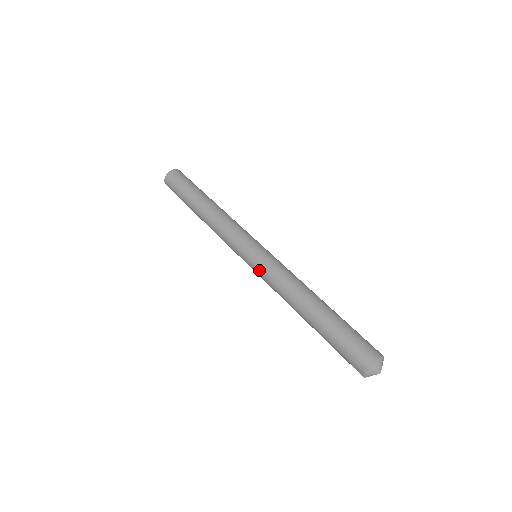
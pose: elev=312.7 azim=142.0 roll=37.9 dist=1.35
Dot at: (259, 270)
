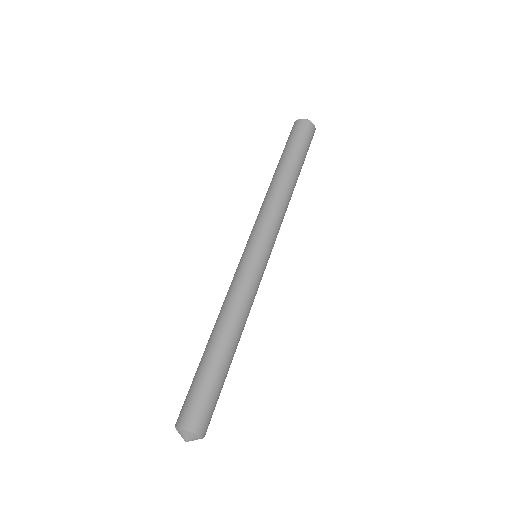
Dot at: (238, 268)
